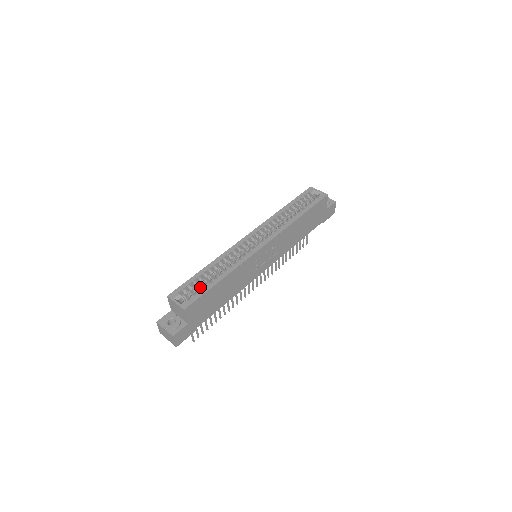
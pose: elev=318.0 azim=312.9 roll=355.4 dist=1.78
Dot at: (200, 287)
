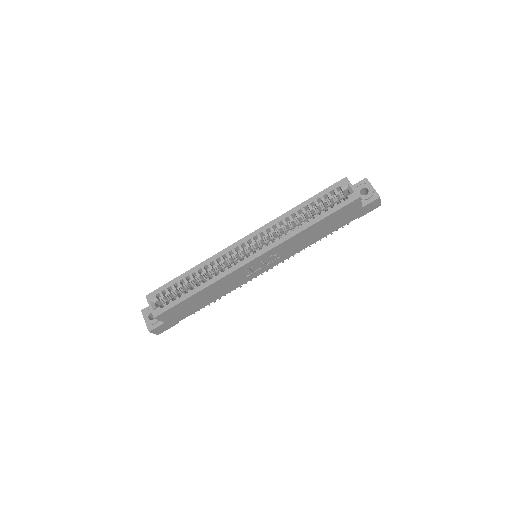
Dot at: occluded
